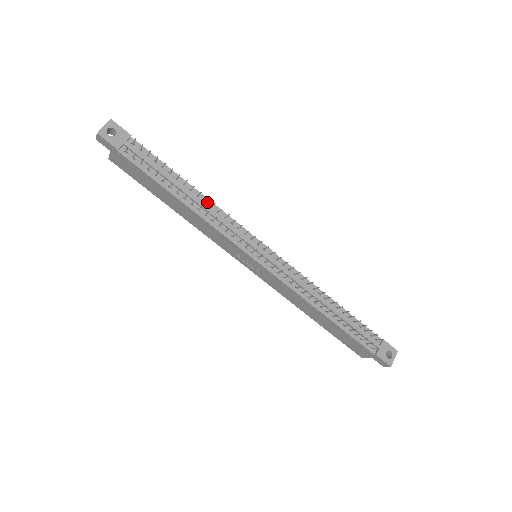
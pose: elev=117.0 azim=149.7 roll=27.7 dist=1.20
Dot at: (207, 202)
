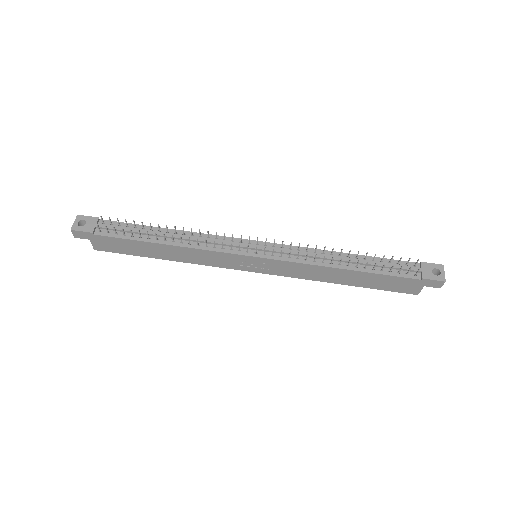
Dot at: (186, 234)
